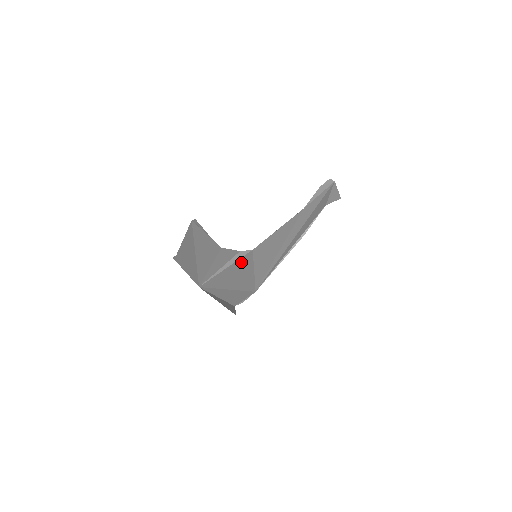
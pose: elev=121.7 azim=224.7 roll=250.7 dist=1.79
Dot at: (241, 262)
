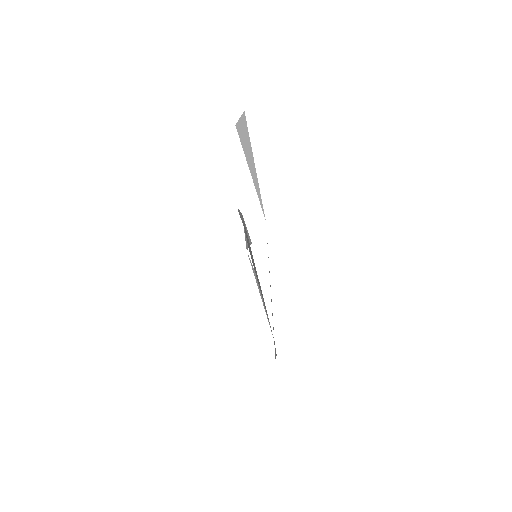
Dot at: occluded
